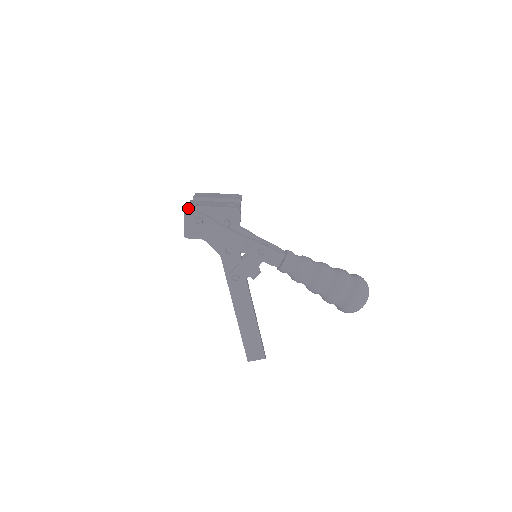
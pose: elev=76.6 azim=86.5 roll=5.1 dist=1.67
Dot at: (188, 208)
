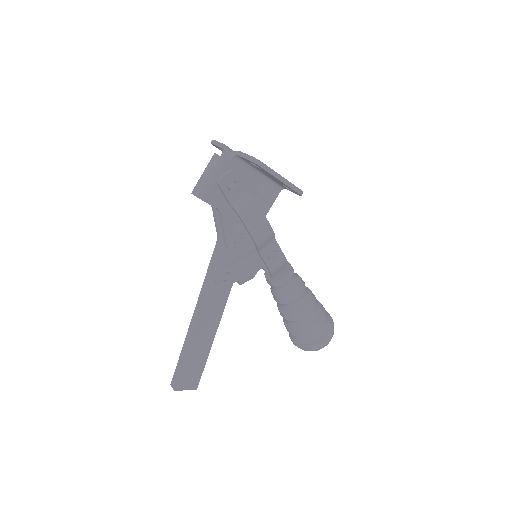
Dot at: occluded
